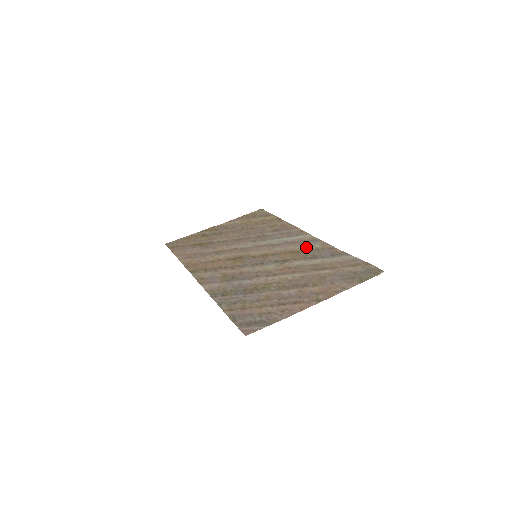
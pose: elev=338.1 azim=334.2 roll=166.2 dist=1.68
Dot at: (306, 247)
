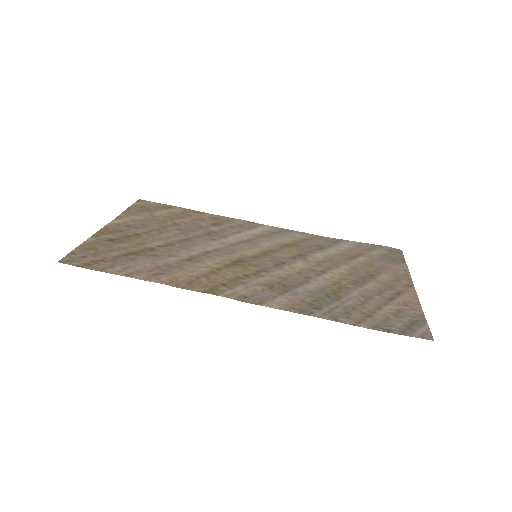
Dot at: (292, 238)
